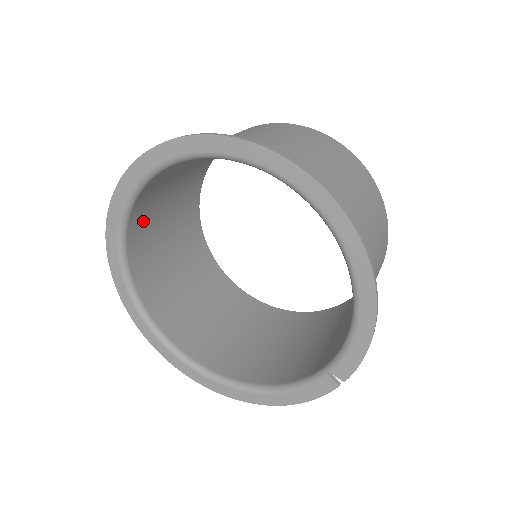
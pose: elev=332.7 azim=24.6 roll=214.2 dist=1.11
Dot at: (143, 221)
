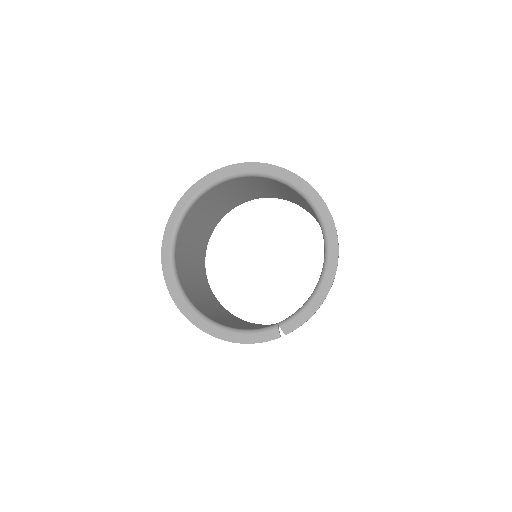
Dot at: (206, 200)
